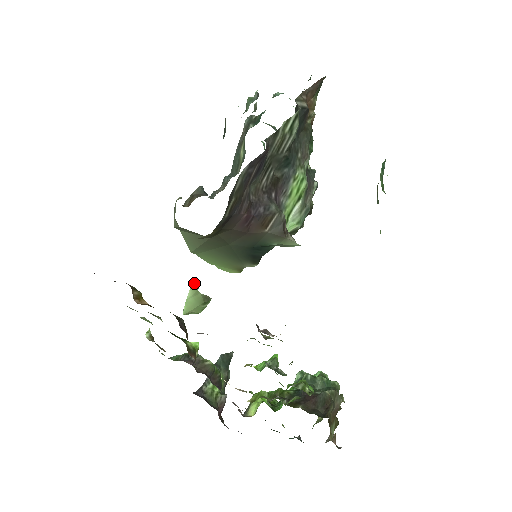
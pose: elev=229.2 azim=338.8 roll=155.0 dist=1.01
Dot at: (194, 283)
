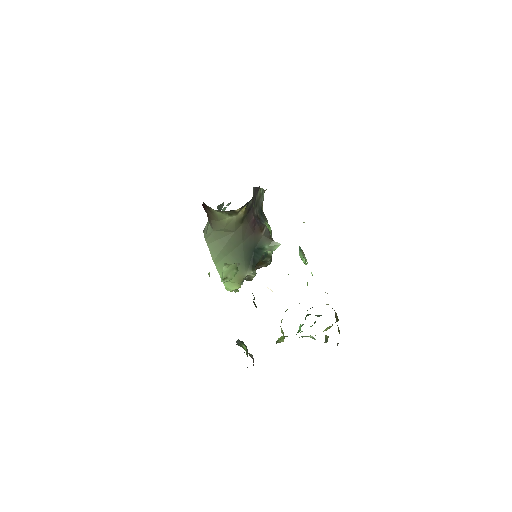
Dot at: (225, 264)
